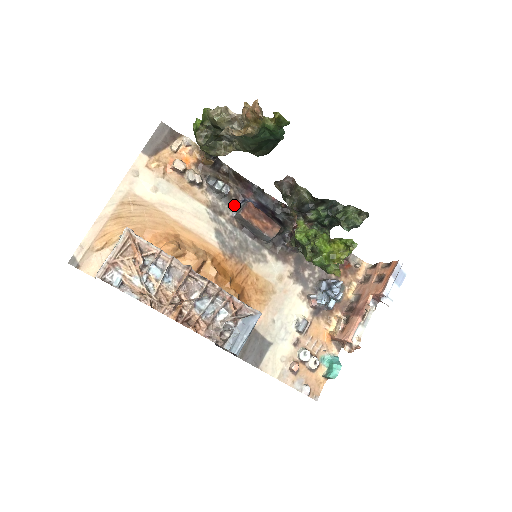
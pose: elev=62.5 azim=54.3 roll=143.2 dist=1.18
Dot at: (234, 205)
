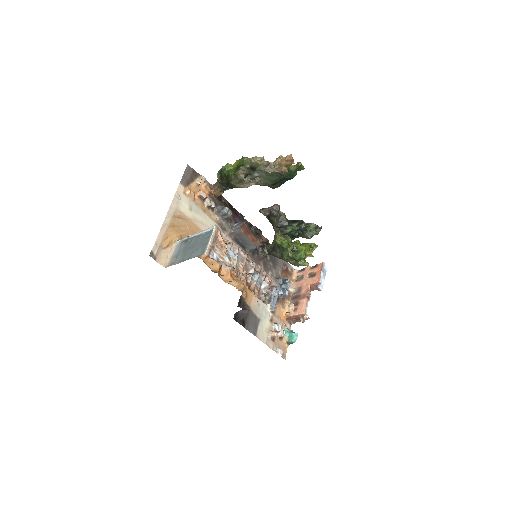
Dot at: (230, 225)
